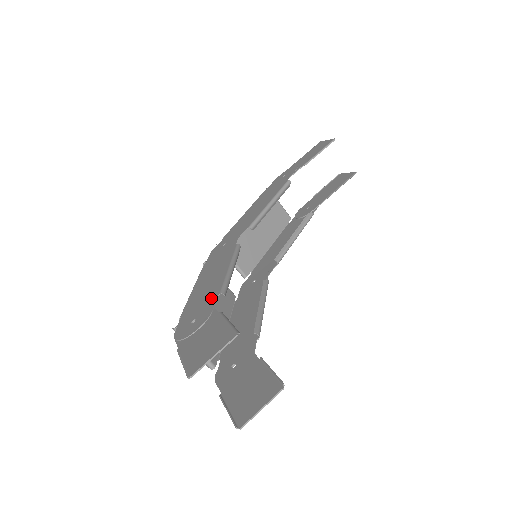
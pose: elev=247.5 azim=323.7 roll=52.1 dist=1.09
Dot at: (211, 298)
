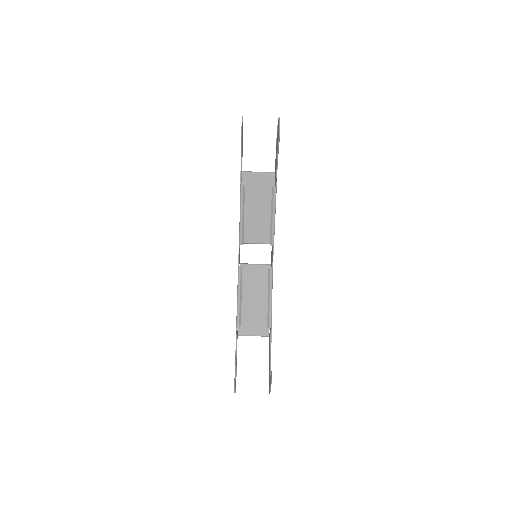
Dot at: (236, 328)
